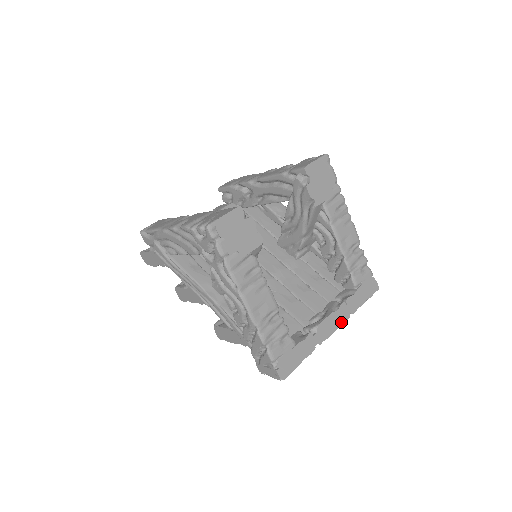
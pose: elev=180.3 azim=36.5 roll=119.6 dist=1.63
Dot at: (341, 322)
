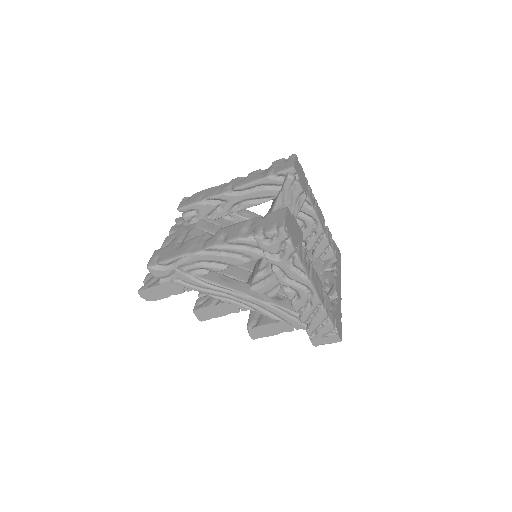
Dot at: (340, 285)
